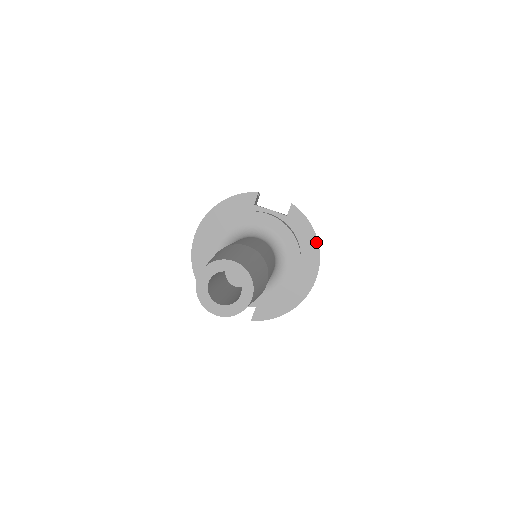
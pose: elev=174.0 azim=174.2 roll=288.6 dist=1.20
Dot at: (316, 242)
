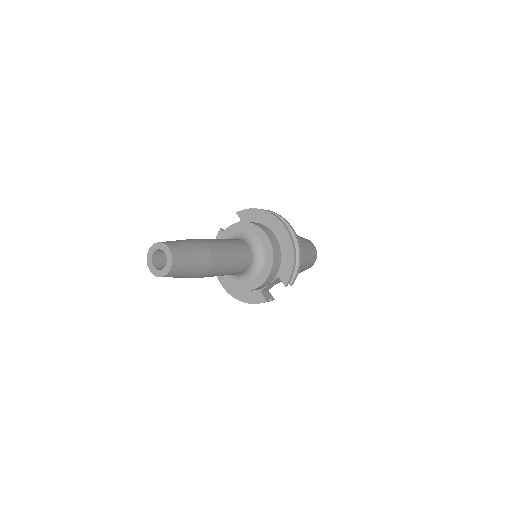
Dot at: (264, 212)
